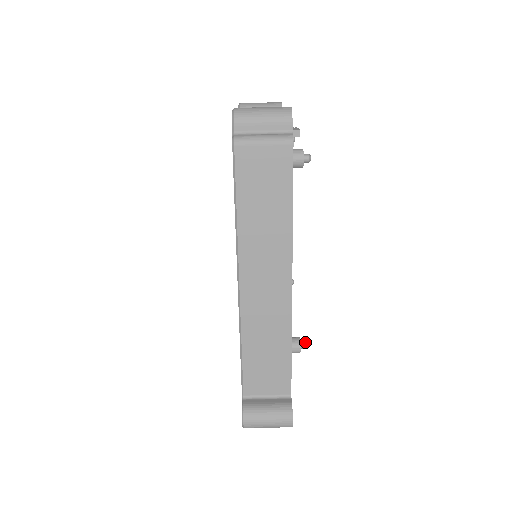
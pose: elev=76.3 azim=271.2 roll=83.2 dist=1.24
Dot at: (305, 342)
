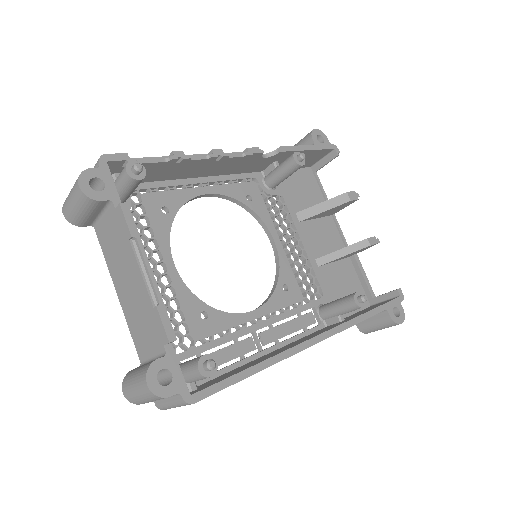
Dot at: (362, 300)
